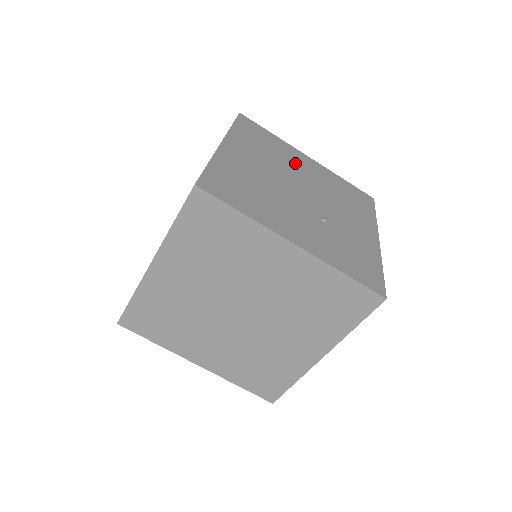
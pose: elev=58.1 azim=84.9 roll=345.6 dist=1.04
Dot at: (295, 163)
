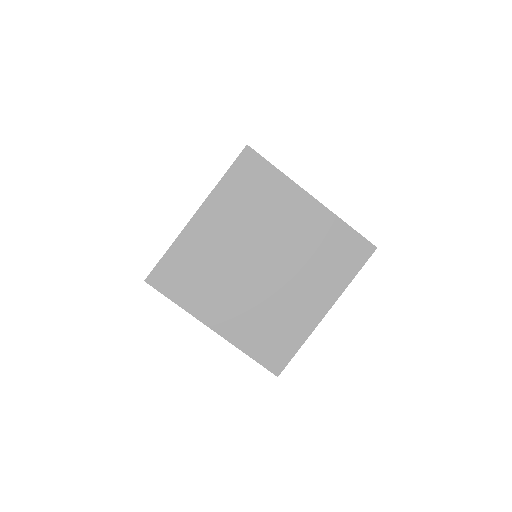
Dot at: occluded
